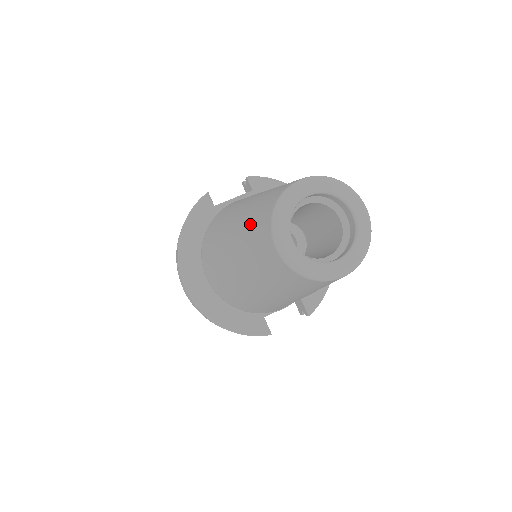
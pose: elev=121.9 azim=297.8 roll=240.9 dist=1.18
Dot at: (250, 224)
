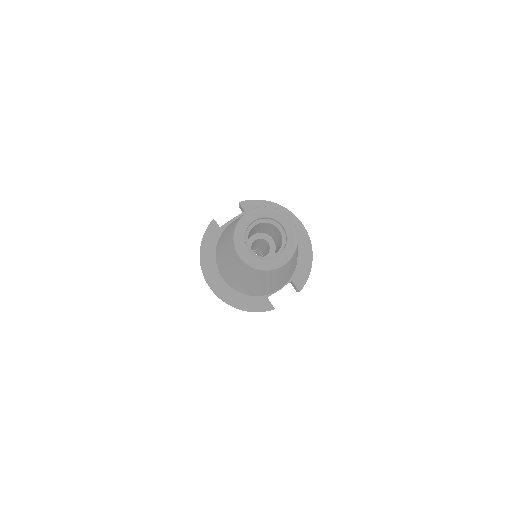
Dot at: (228, 242)
